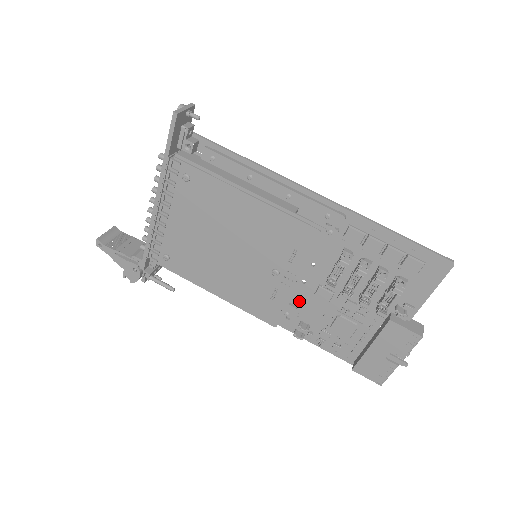
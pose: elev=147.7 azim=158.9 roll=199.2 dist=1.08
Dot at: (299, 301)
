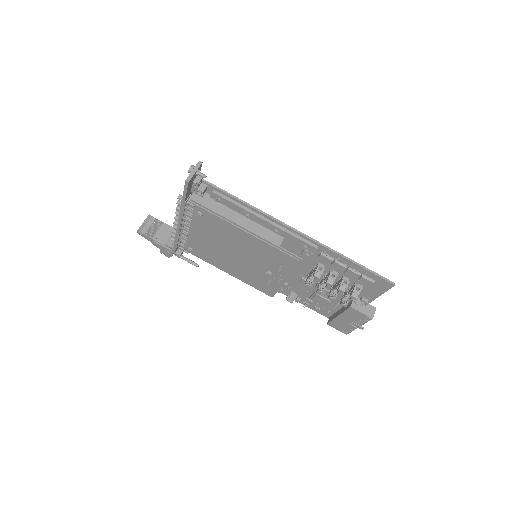
Dot at: (289, 281)
